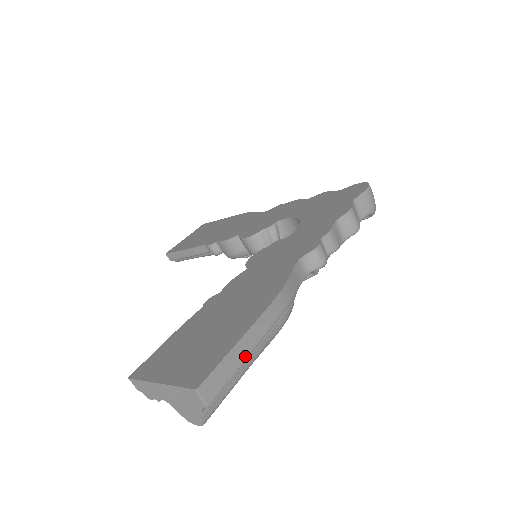
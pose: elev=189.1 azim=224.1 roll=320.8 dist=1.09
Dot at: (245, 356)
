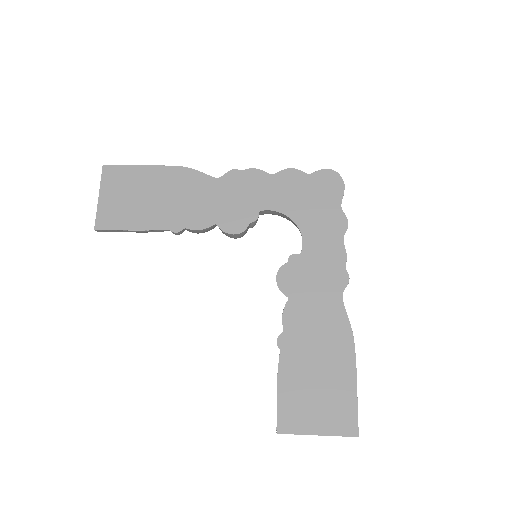
Dot at: occluded
